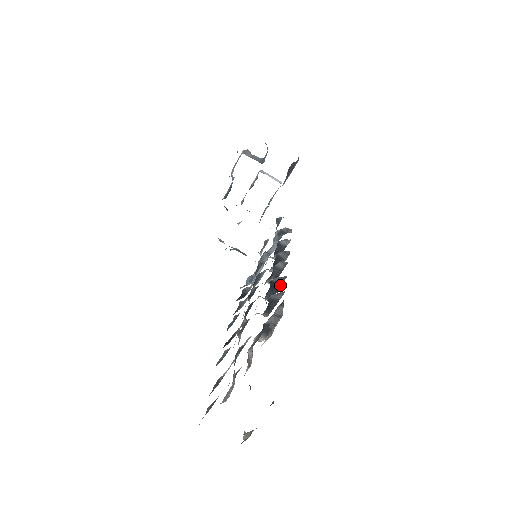
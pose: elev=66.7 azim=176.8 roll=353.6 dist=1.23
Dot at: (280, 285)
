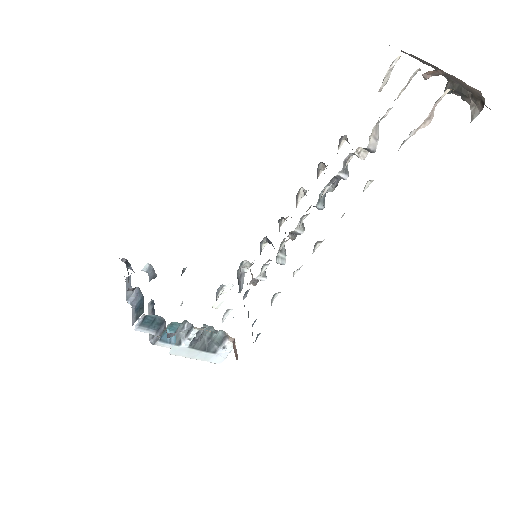
Dot at: occluded
